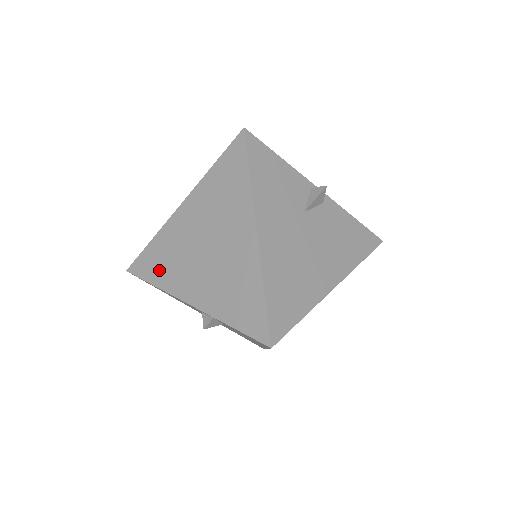
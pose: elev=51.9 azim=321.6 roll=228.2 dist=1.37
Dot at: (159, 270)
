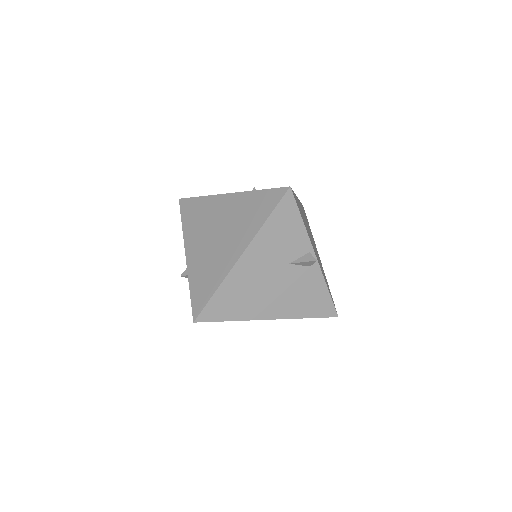
Dot at: (190, 219)
